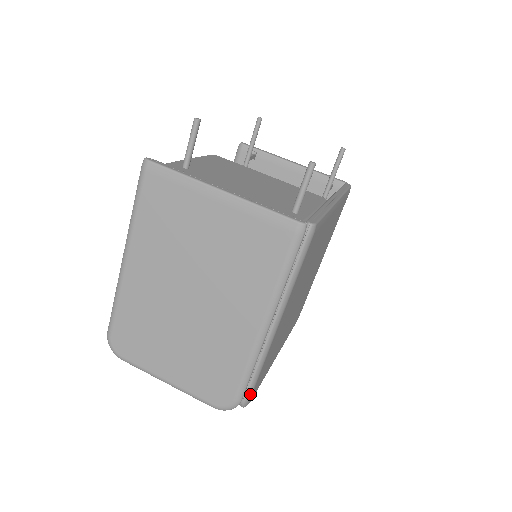
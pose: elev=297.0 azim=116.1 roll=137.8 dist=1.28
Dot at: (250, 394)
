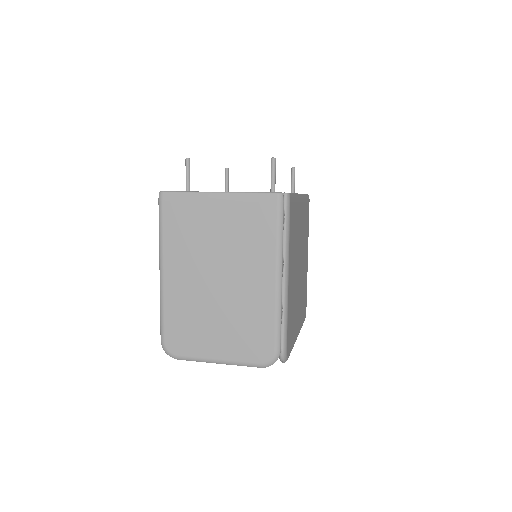
Dot at: (285, 345)
